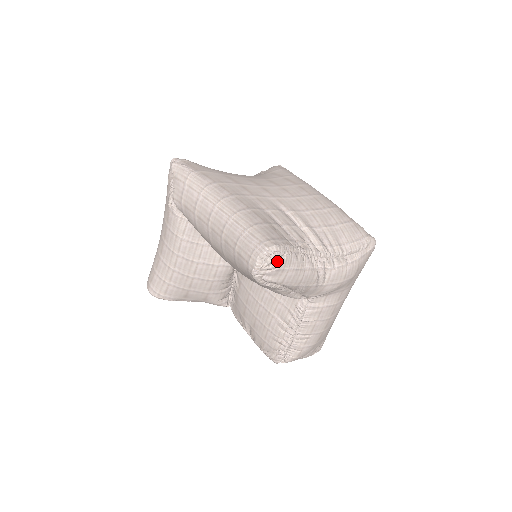
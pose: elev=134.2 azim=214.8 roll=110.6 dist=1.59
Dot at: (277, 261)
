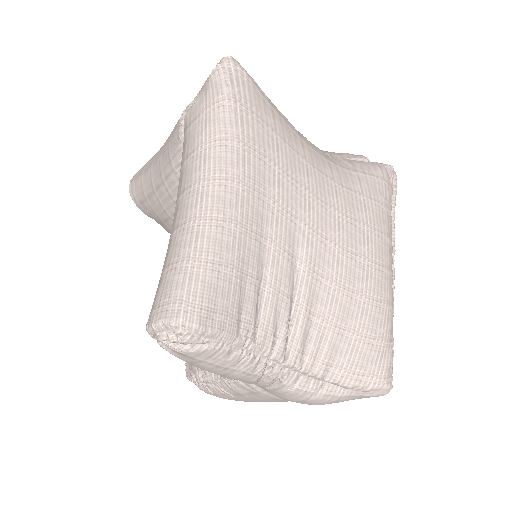
Dot at: (187, 344)
